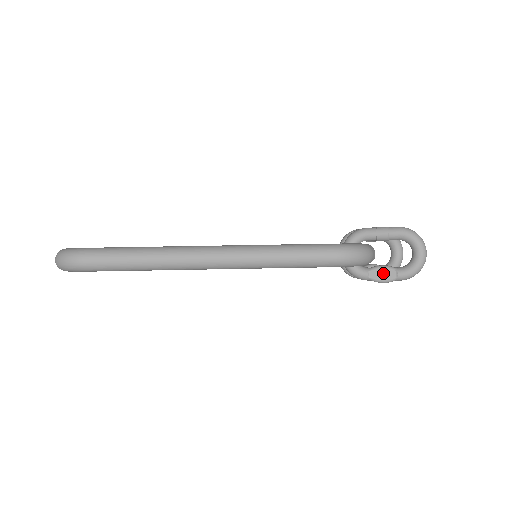
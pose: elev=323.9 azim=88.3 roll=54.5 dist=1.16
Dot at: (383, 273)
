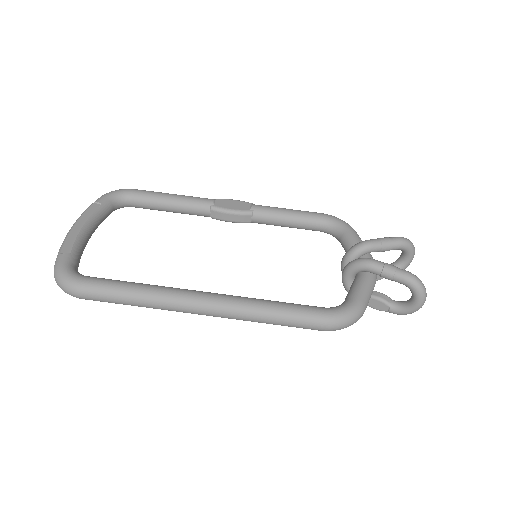
Dot at: (376, 304)
